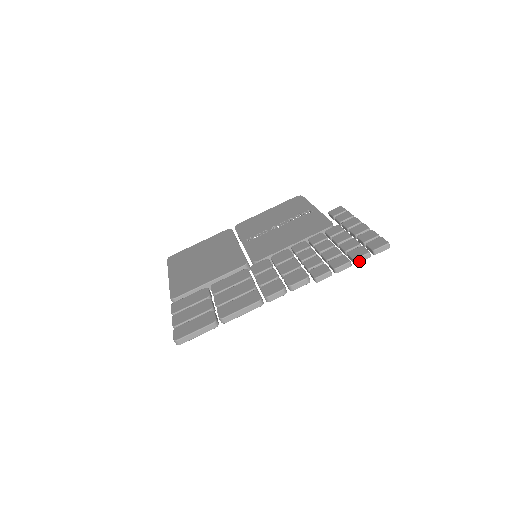
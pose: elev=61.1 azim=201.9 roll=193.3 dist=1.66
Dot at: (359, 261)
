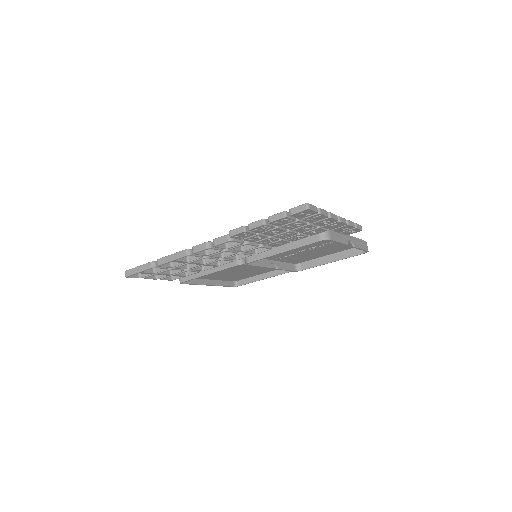
Dot at: (273, 220)
